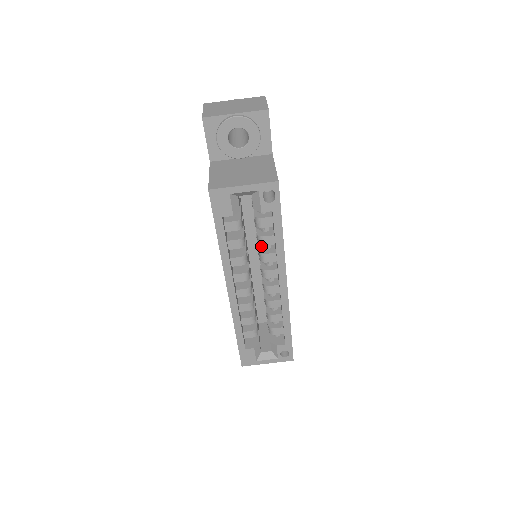
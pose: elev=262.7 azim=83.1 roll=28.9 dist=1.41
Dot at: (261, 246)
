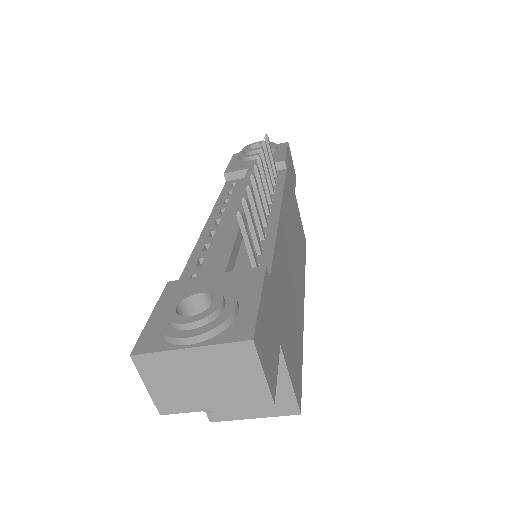
Dot at: occluded
